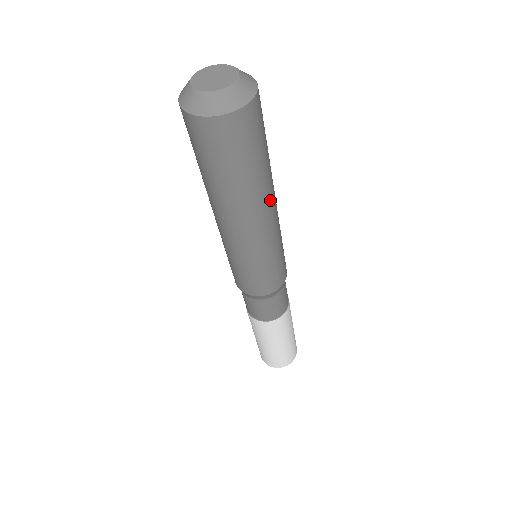
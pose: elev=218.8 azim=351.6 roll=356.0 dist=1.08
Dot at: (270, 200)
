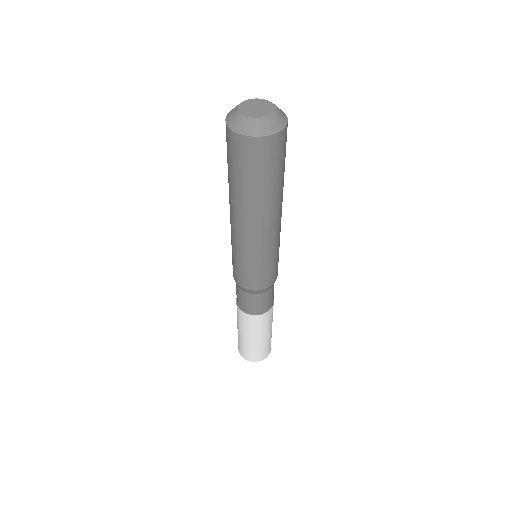
Dot at: occluded
